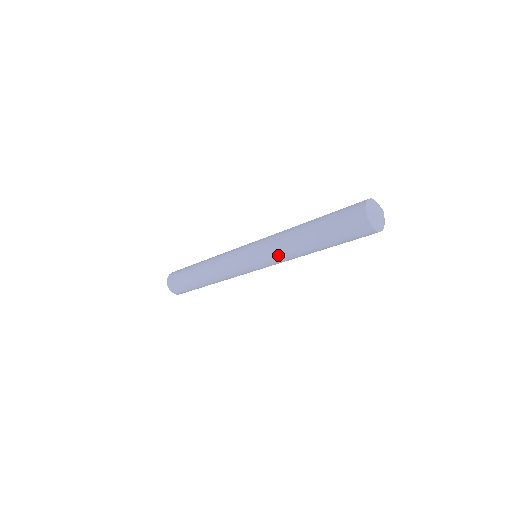
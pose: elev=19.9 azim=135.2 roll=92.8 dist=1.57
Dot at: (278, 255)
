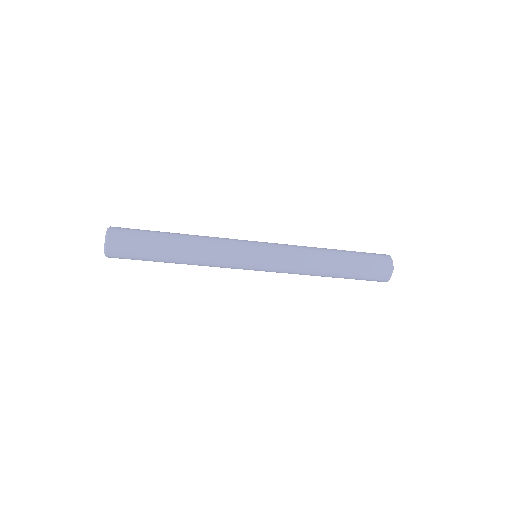
Dot at: (297, 263)
